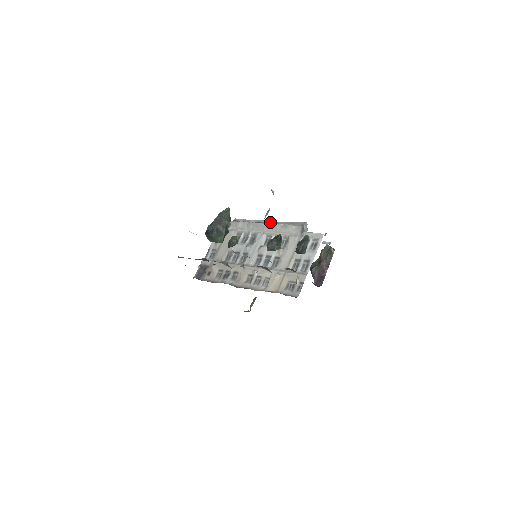
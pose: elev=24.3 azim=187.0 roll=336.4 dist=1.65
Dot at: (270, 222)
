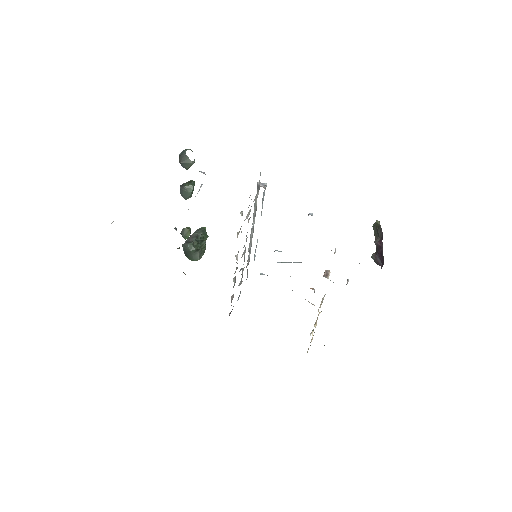
Dot at: occluded
